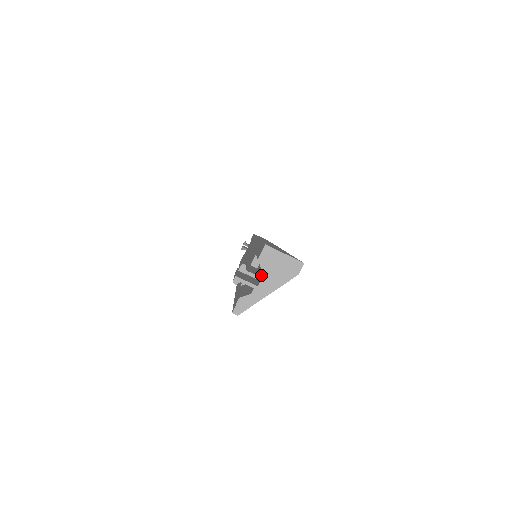
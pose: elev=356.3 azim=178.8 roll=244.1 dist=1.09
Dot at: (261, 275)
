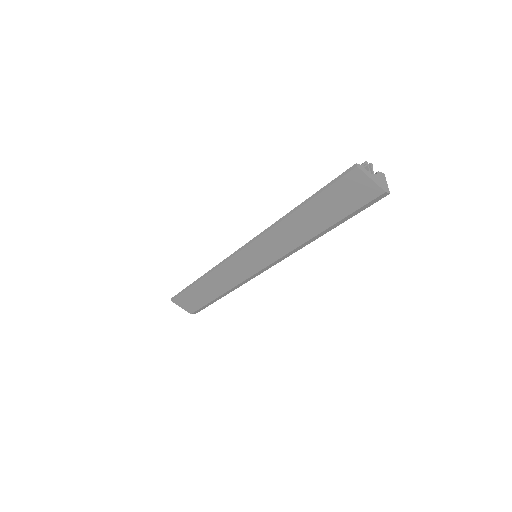
Dot at: (375, 174)
